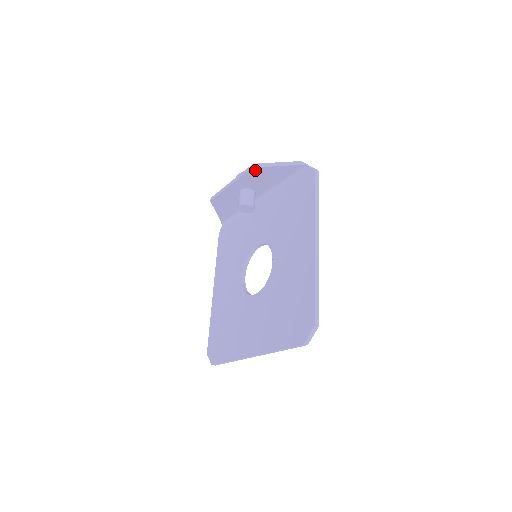
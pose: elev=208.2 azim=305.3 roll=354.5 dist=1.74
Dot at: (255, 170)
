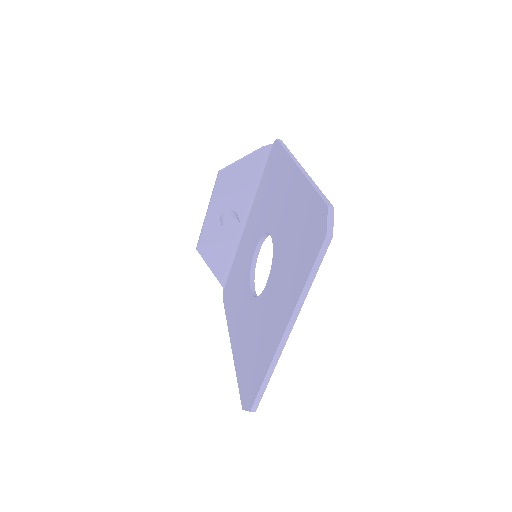
Dot at: (223, 176)
